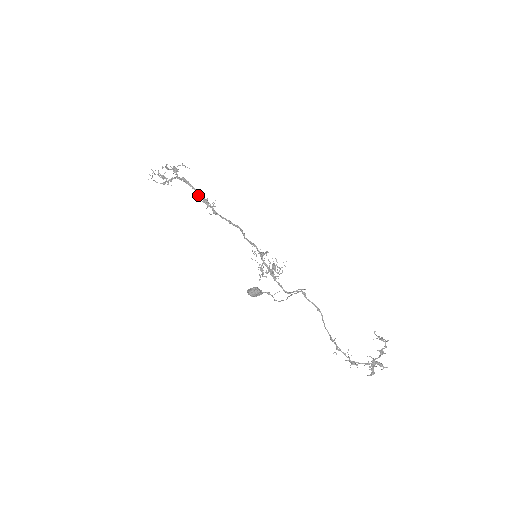
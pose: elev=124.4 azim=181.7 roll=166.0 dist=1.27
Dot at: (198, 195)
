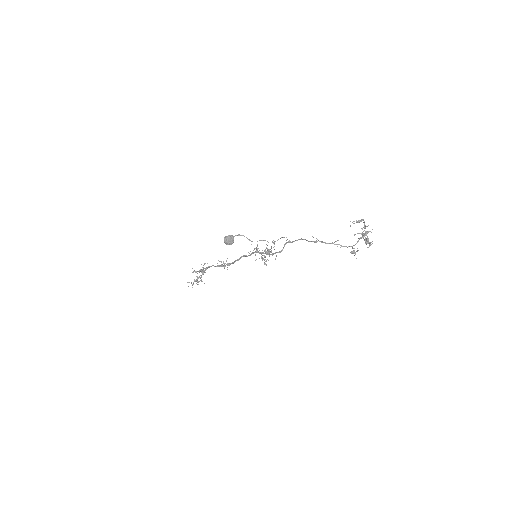
Dot at: (216, 266)
